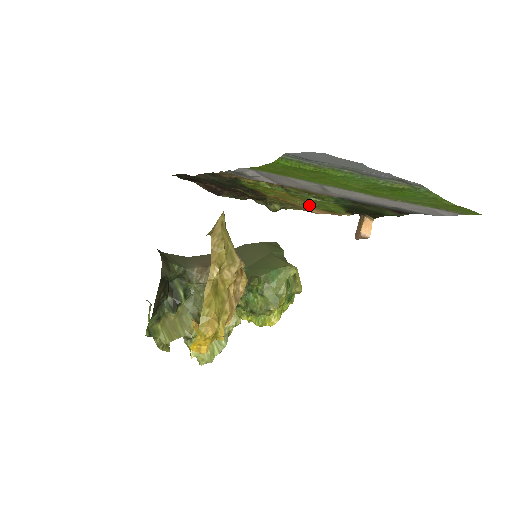
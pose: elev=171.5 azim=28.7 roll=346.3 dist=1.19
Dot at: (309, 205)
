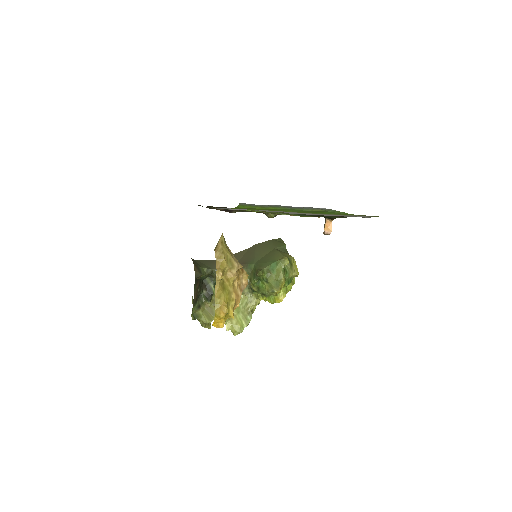
Dot at: occluded
